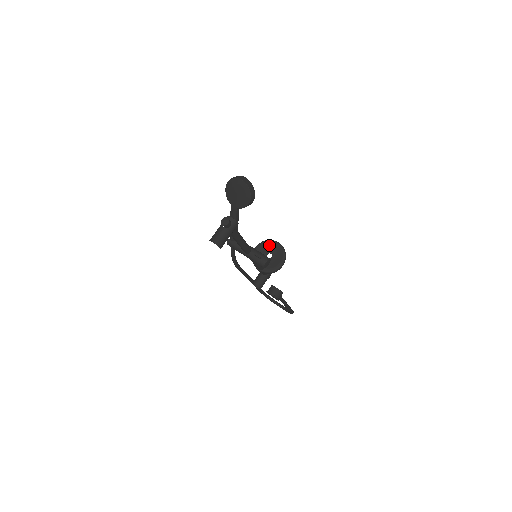
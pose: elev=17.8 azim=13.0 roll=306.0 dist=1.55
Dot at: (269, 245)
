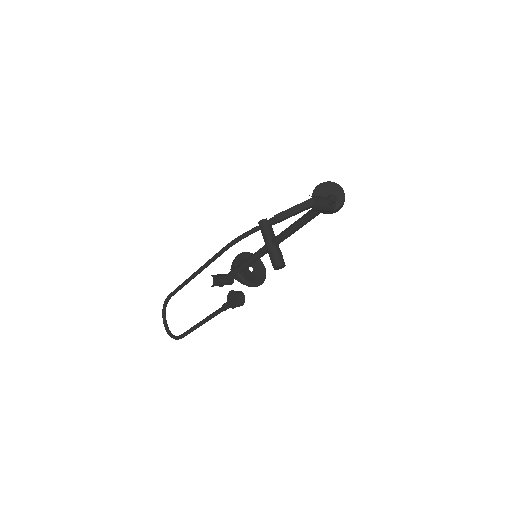
Dot at: (257, 262)
